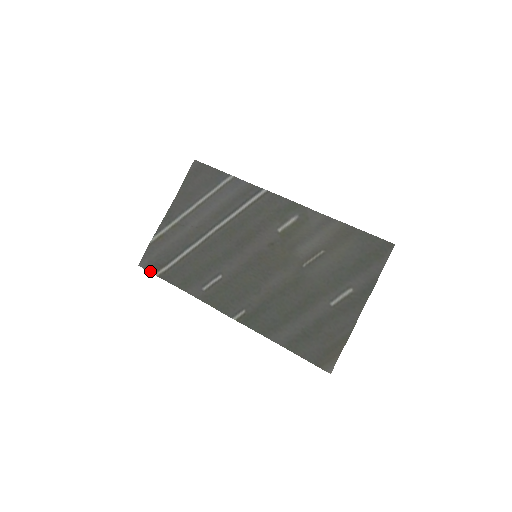
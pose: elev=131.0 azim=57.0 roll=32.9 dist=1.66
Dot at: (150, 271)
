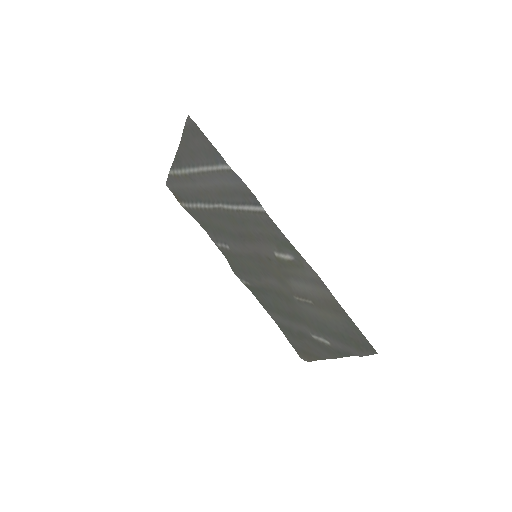
Dot at: (175, 197)
